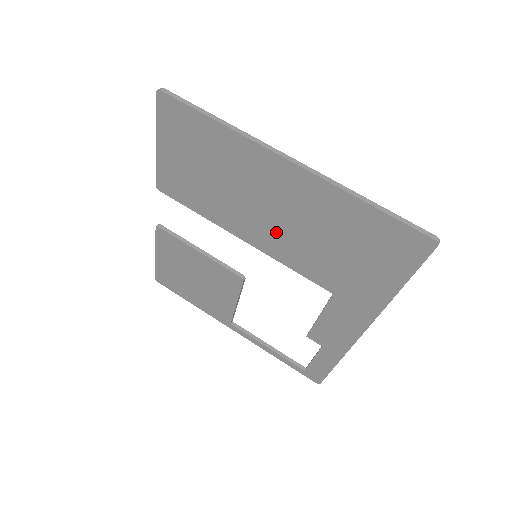
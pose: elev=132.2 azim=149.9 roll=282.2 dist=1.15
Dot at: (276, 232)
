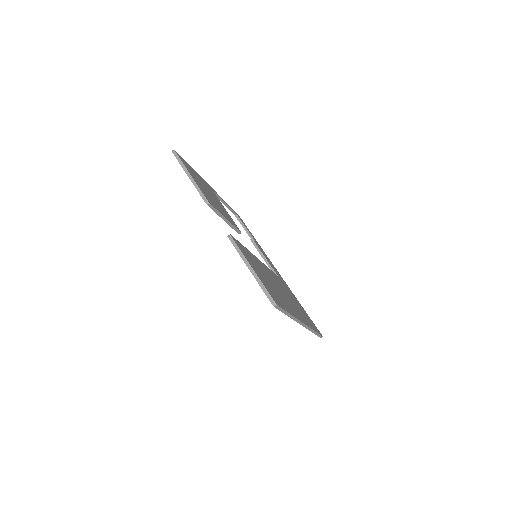
Dot at: occluded
